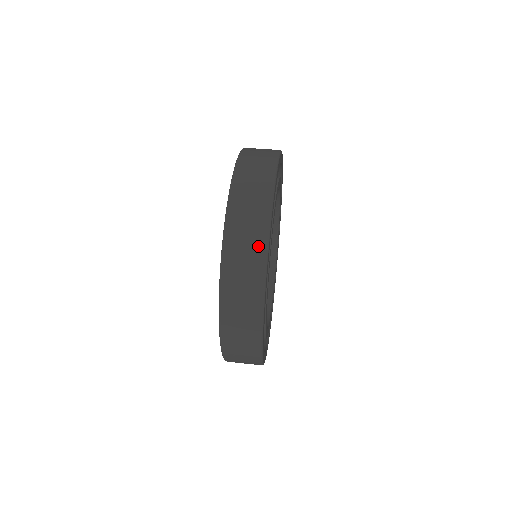
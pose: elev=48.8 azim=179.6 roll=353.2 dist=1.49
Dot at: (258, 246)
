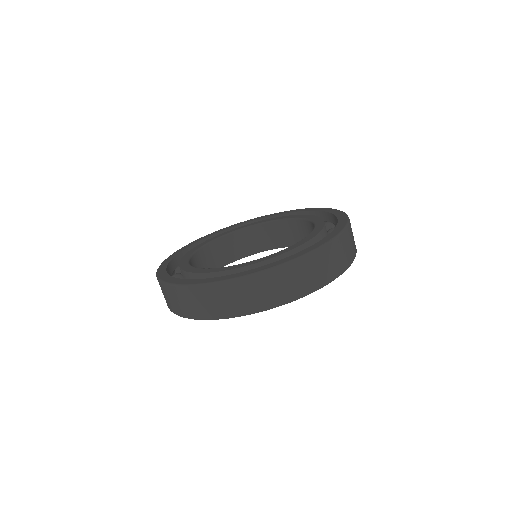
Dot at: (265, 302)
